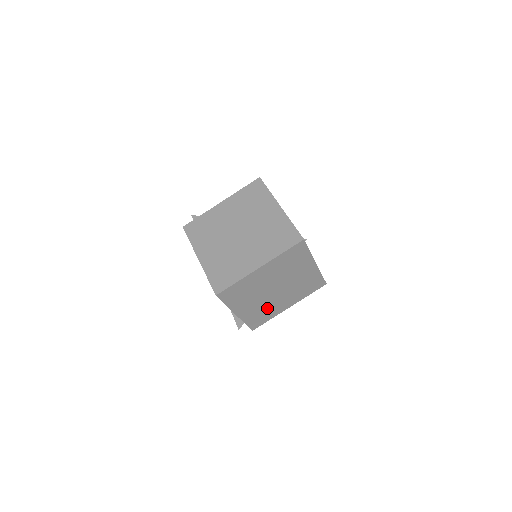
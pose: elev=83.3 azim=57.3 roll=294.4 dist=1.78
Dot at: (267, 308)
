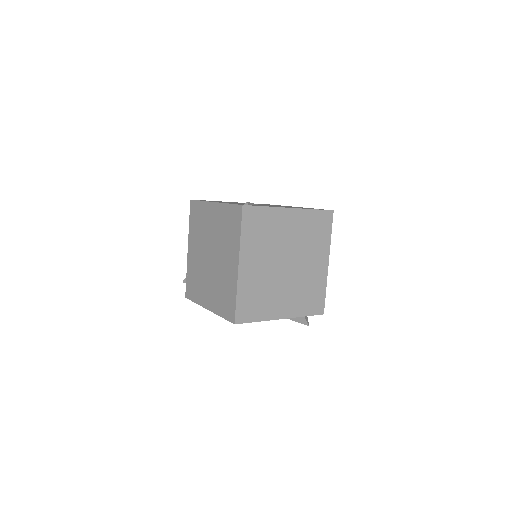
Dot at: (306, 285)
